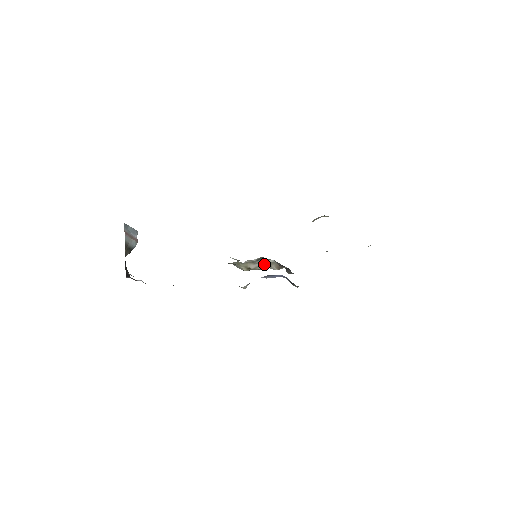
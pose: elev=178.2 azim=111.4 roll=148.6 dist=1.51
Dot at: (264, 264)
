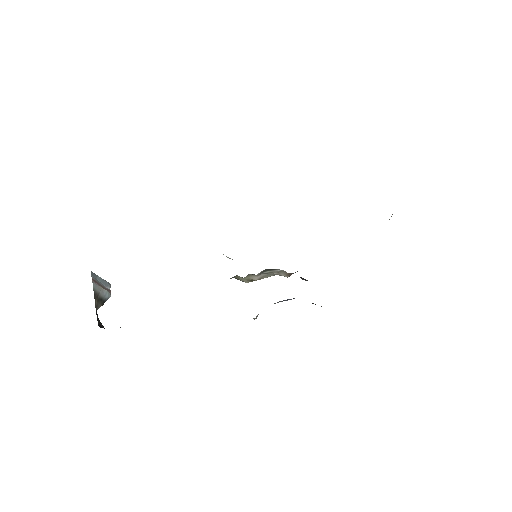
Dot at: (270, 273)
